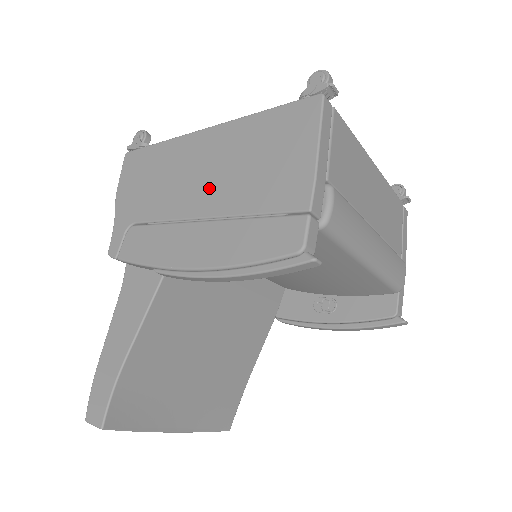
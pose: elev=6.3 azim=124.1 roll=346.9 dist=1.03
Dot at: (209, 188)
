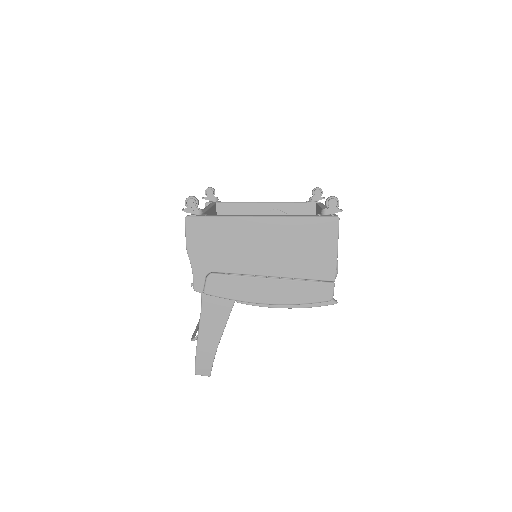
Dot at: (270, 259)
